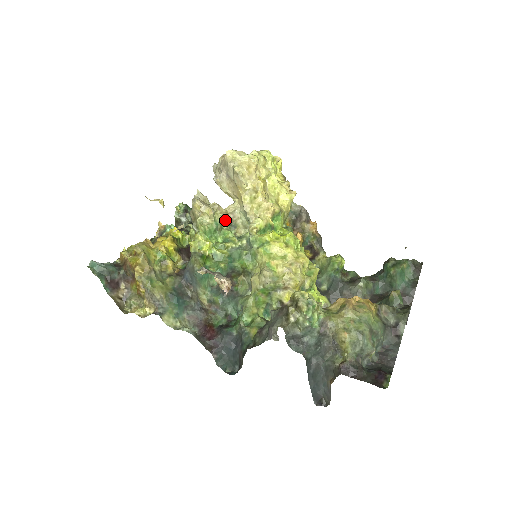
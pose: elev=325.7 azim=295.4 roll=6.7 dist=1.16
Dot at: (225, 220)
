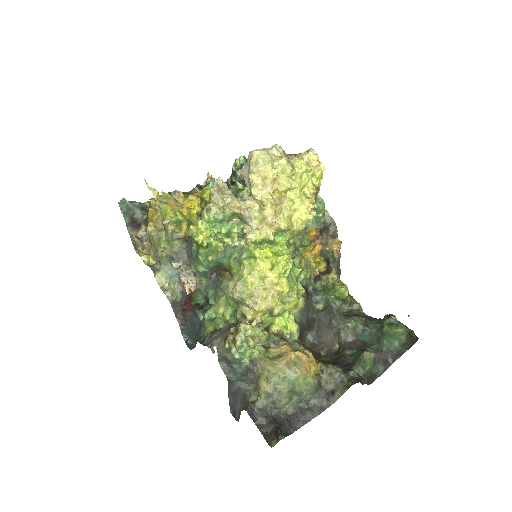
Dot at: (236, 214)
